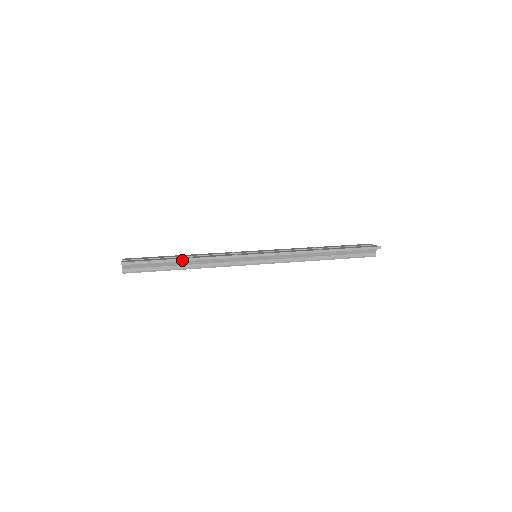
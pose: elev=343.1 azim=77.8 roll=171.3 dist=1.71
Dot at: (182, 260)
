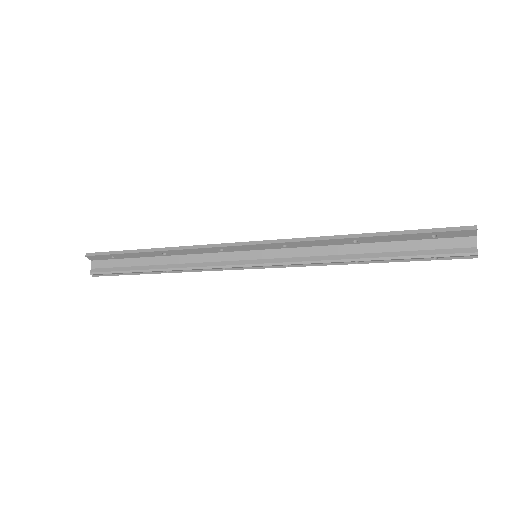
Dot at: (150, 250)
